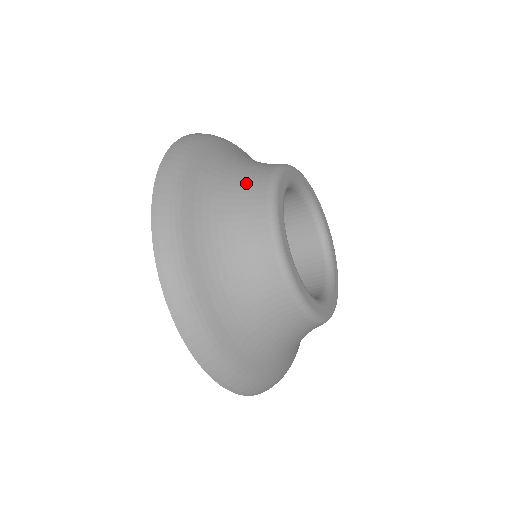
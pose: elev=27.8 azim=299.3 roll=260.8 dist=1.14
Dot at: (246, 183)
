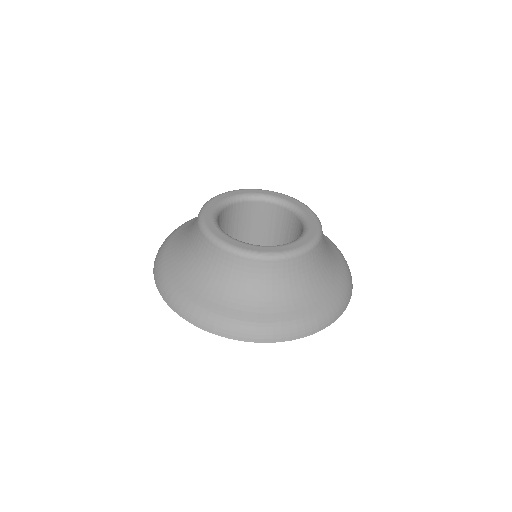
Dot at: occluded
